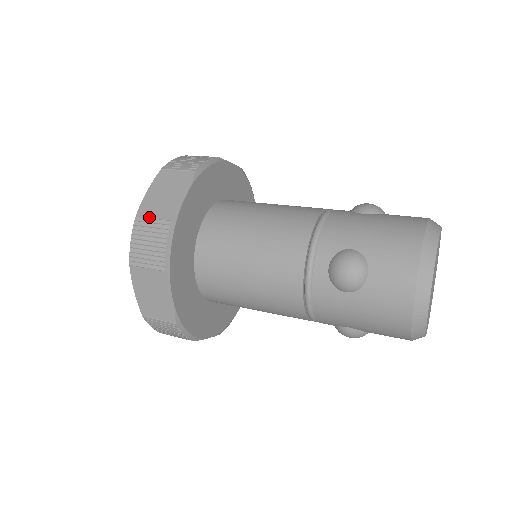
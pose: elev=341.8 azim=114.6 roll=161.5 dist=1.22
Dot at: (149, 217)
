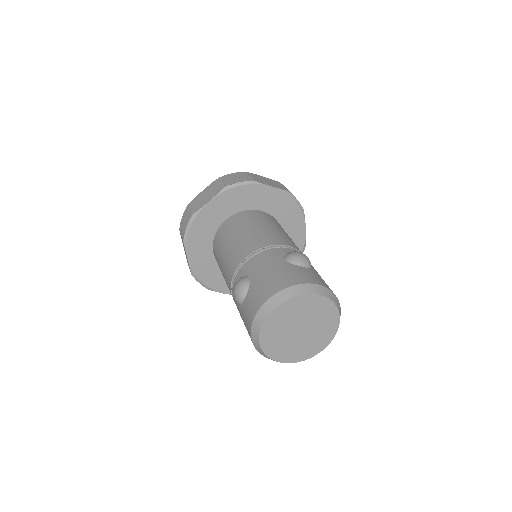
Dot at: (191, 207)
